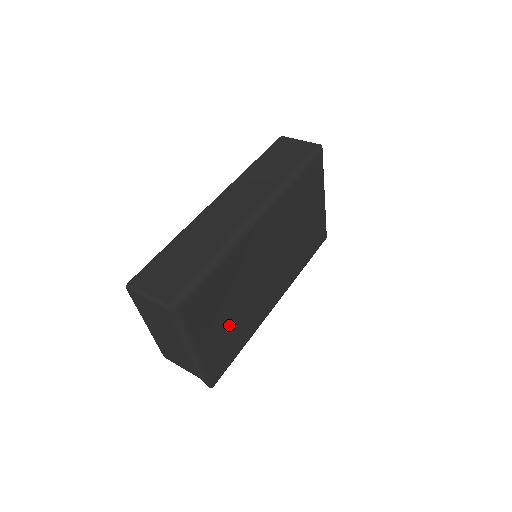
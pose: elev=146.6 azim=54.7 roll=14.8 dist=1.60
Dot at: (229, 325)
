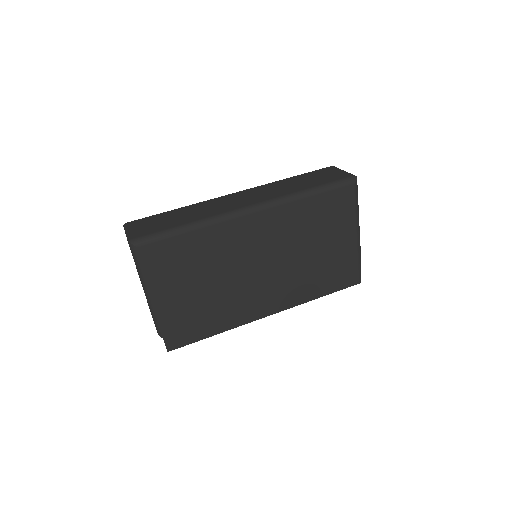
Dot at: (198, 299)
